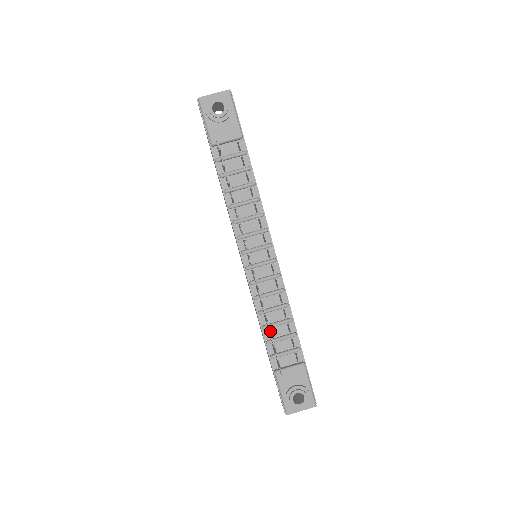
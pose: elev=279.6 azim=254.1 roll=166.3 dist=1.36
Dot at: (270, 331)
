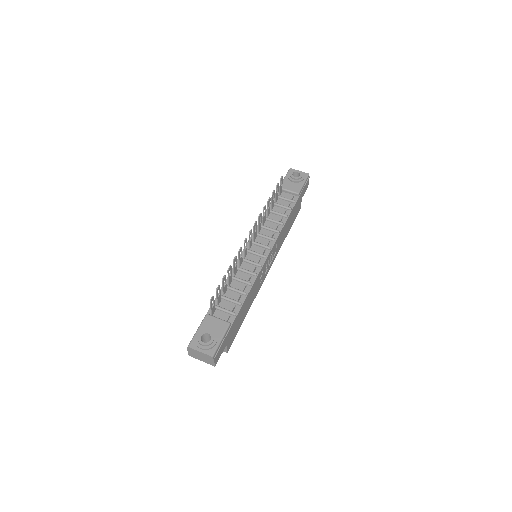
Dot at: (226, 291)
